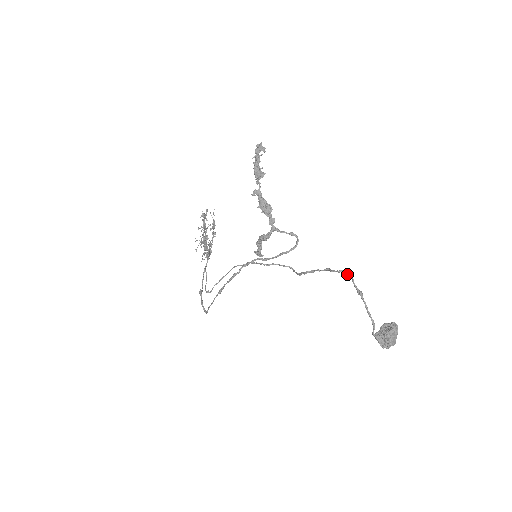
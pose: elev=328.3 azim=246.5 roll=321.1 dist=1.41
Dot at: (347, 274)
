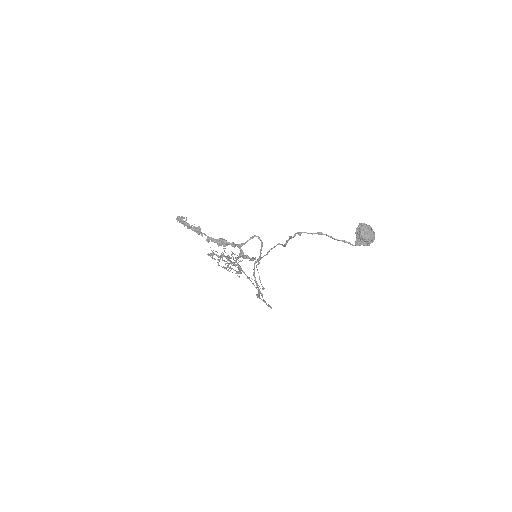
Dot at: (299, 234)
